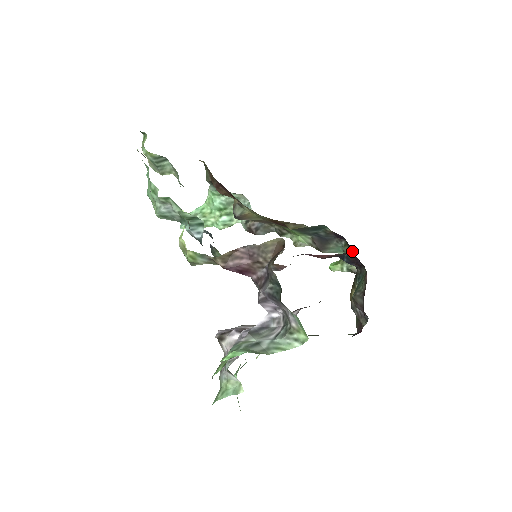
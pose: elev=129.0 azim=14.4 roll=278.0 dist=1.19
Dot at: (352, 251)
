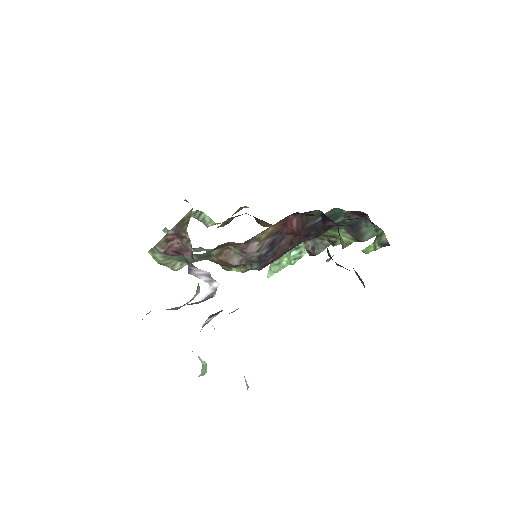
Dot at: occluded
